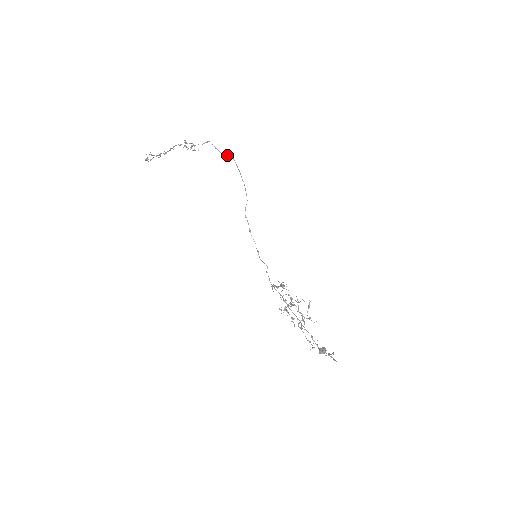
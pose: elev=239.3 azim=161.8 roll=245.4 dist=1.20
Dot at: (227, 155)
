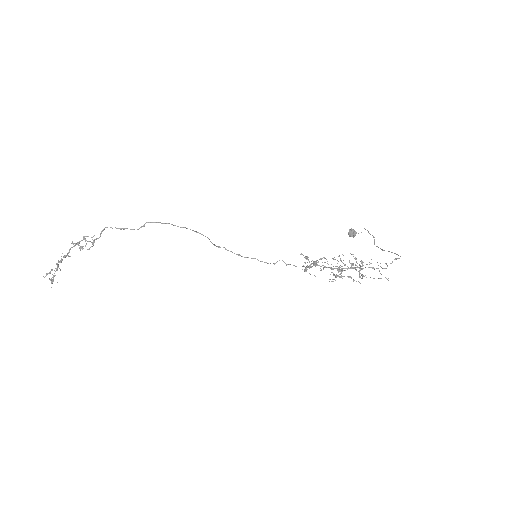
Dot at: occluded
